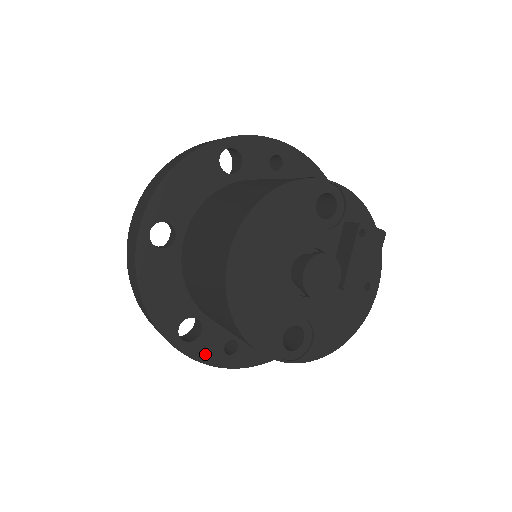
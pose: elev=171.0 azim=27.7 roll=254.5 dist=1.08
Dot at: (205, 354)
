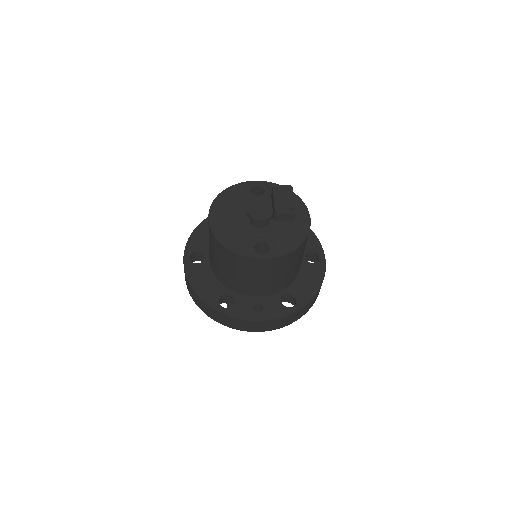
Dot at: (241, 314)
